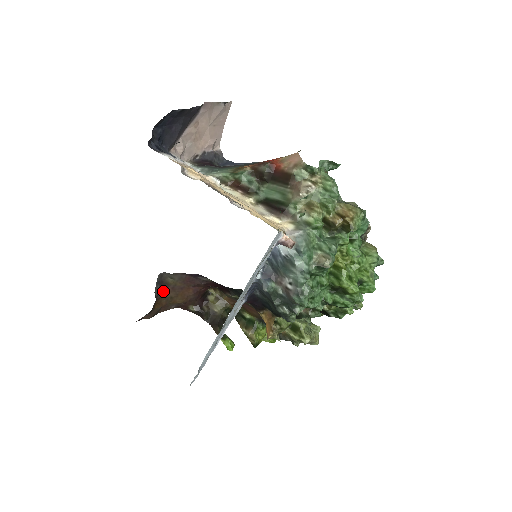
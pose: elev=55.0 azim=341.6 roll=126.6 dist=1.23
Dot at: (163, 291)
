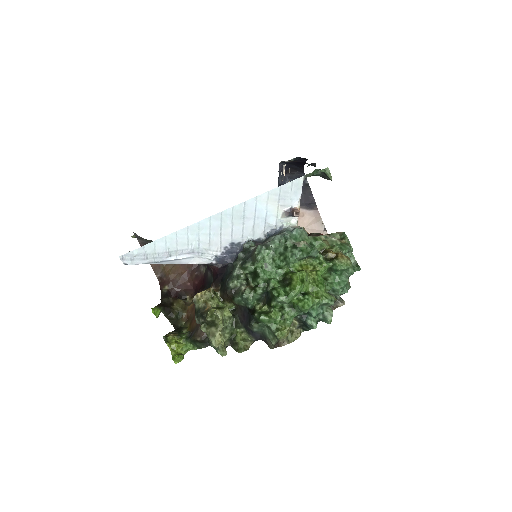
Dot at: occluded
